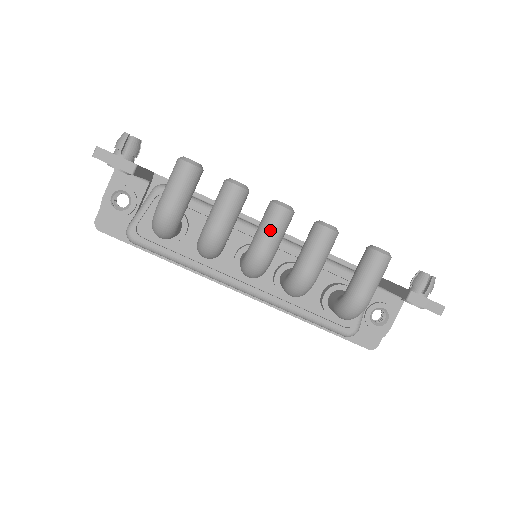
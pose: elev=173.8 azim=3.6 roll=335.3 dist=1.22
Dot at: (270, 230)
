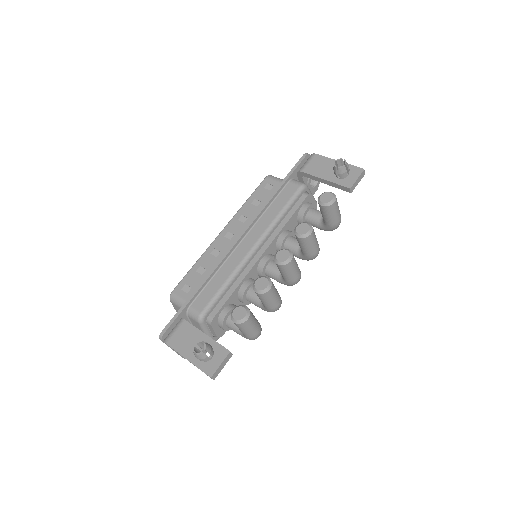
Dot at: (294, 272)
